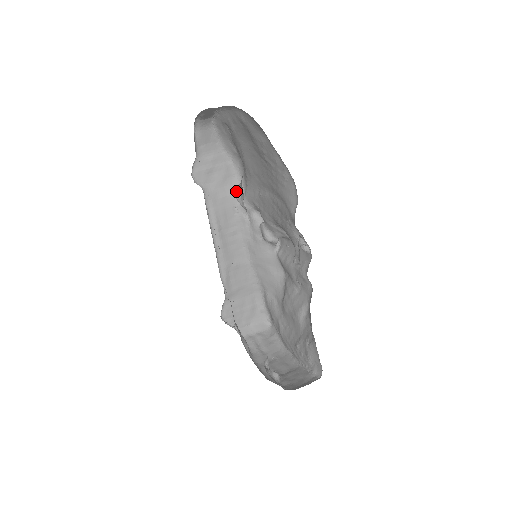
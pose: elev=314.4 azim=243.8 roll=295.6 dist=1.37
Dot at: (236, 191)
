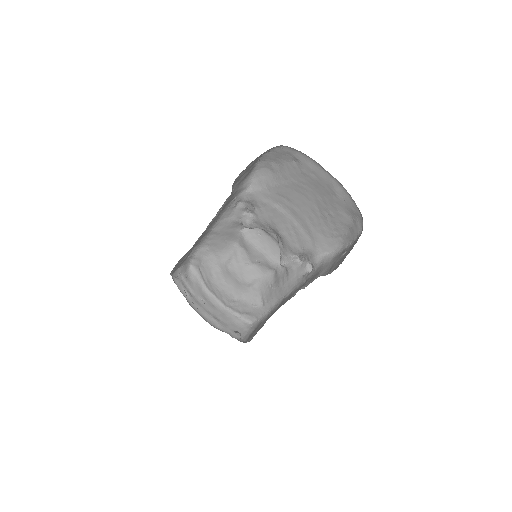
Dot at: (244, 186)
